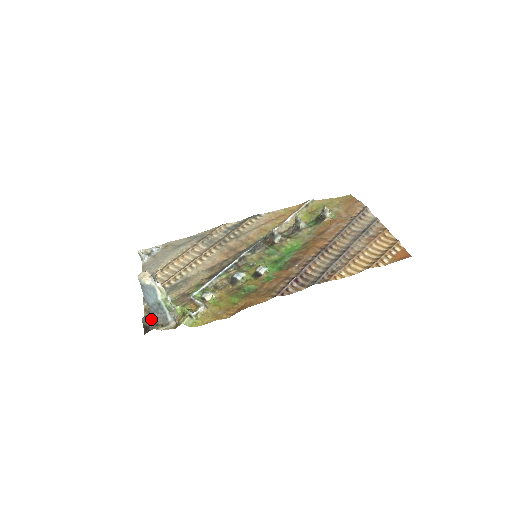
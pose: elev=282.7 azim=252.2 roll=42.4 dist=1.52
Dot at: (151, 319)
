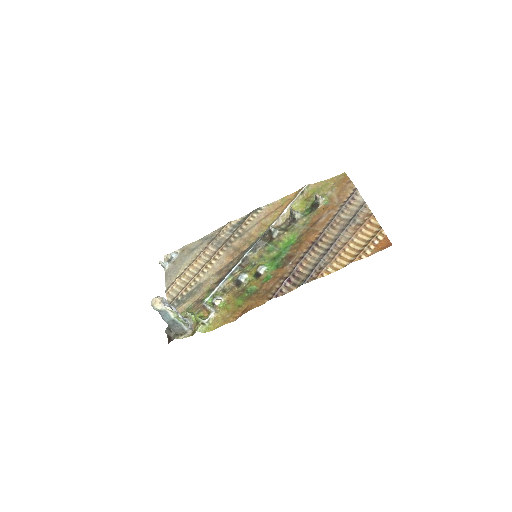
Dot at: (171, 331)
